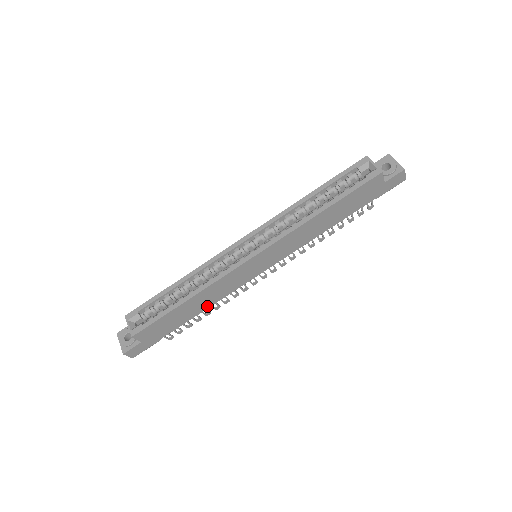
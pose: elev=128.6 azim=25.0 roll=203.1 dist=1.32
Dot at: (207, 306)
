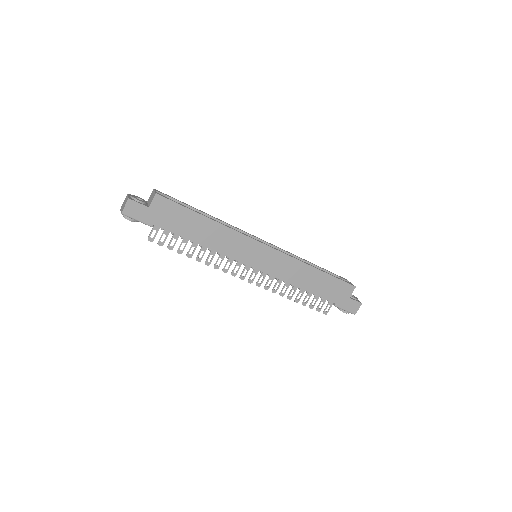
Dot at: (205, 243)
